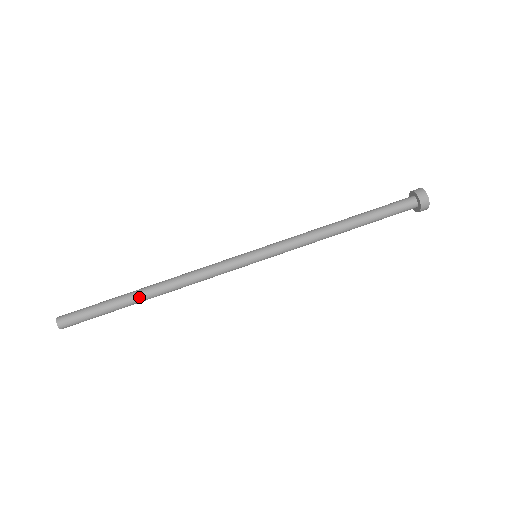
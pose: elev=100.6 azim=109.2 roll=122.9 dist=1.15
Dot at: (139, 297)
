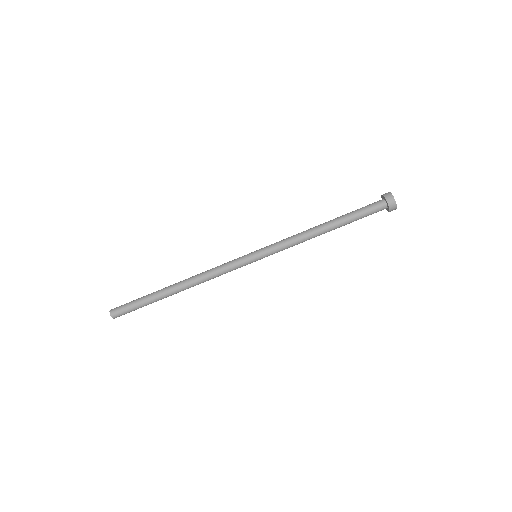
Dot at: (167, 290)
